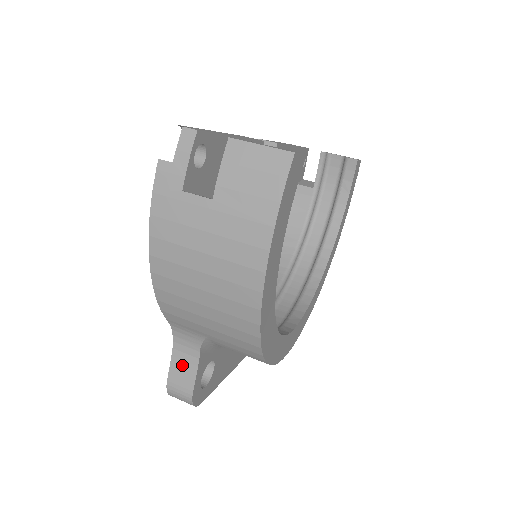
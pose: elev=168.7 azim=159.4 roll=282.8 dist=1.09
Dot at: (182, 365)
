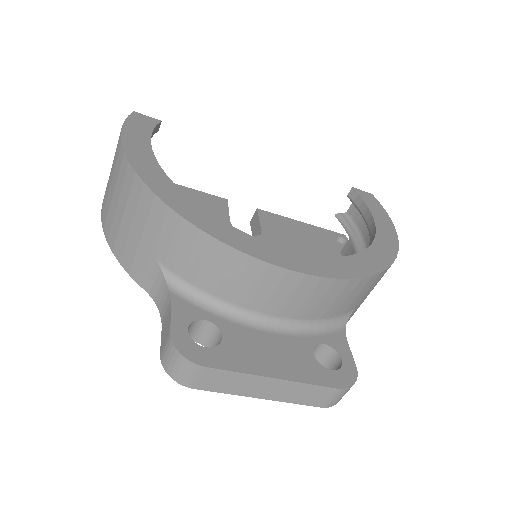
Dot at: (165, 323)
